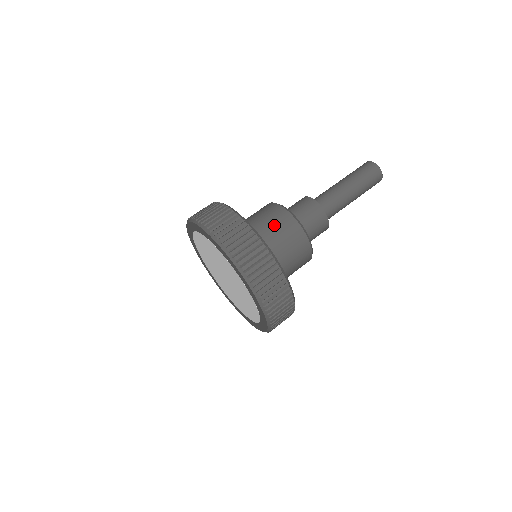
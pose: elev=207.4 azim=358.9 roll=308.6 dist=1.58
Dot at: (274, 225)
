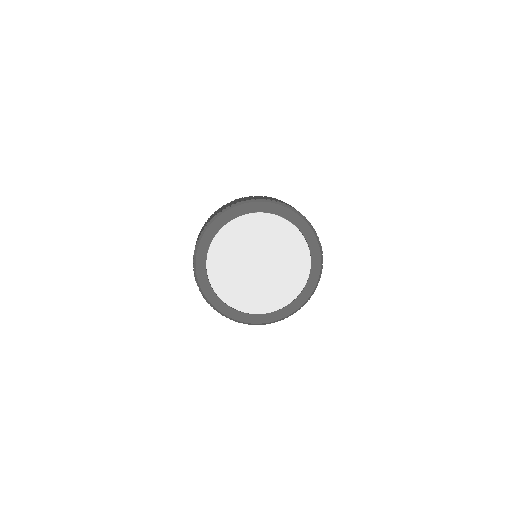
Dot at: occluded
